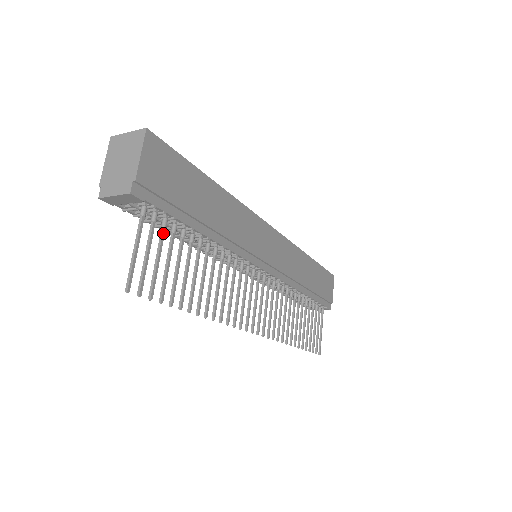
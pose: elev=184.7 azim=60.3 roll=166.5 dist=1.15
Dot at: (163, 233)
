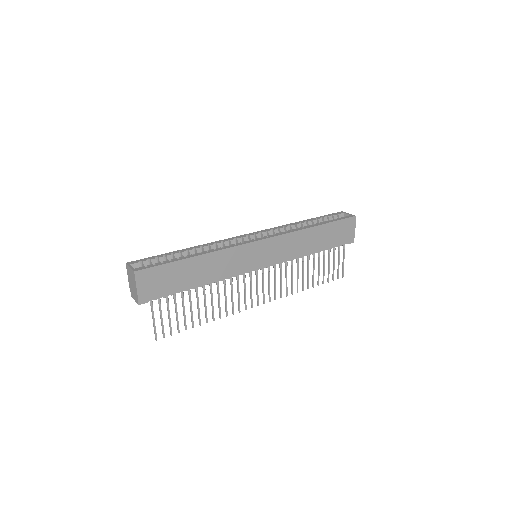
Dot at: (168, 304)
